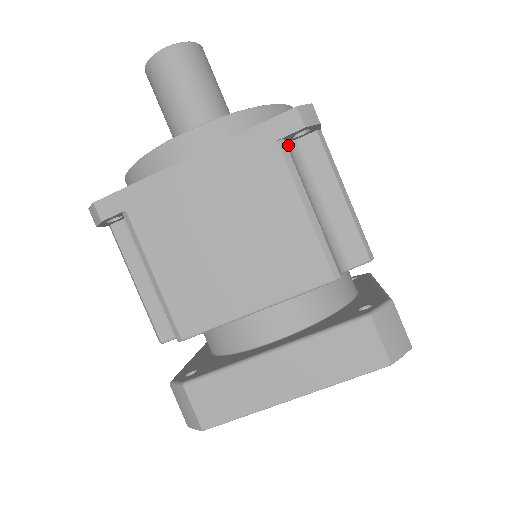
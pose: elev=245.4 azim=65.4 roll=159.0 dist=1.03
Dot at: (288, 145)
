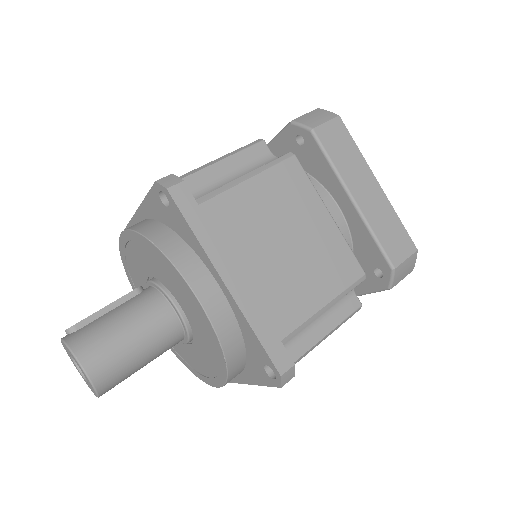
Dot at: occluded
